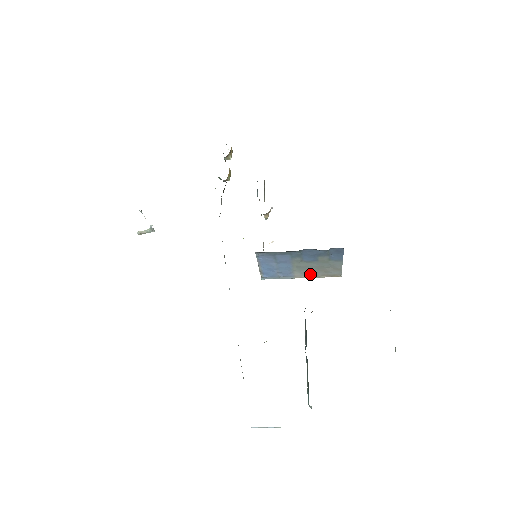
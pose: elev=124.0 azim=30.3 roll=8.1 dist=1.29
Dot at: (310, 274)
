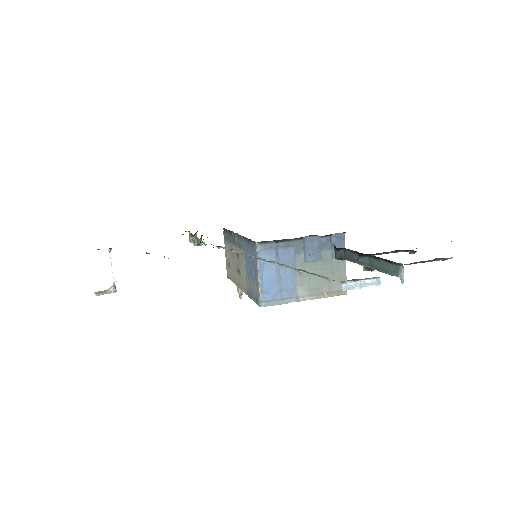
Dot at: (314, 291)
